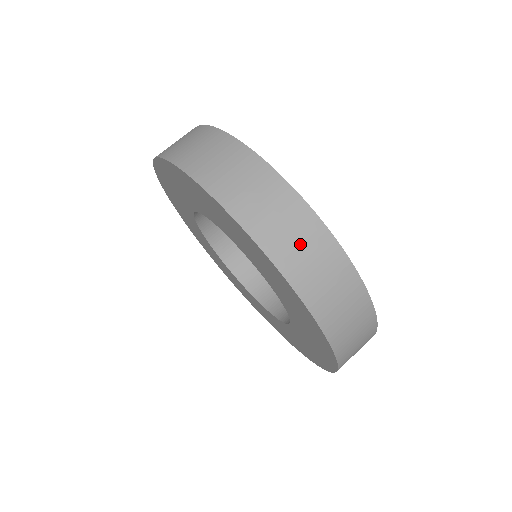
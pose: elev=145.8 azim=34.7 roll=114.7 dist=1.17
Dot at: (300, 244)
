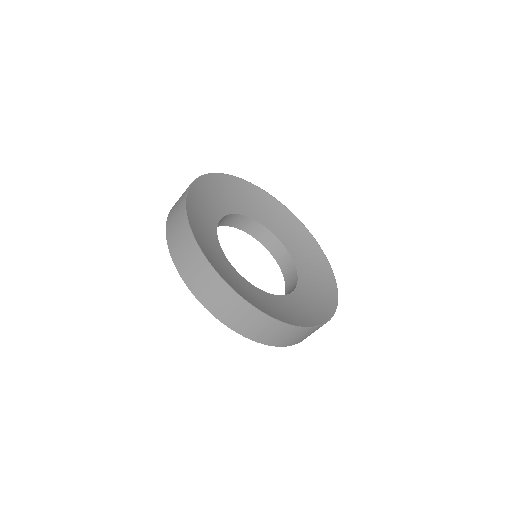
Dot at: (236, 313)
